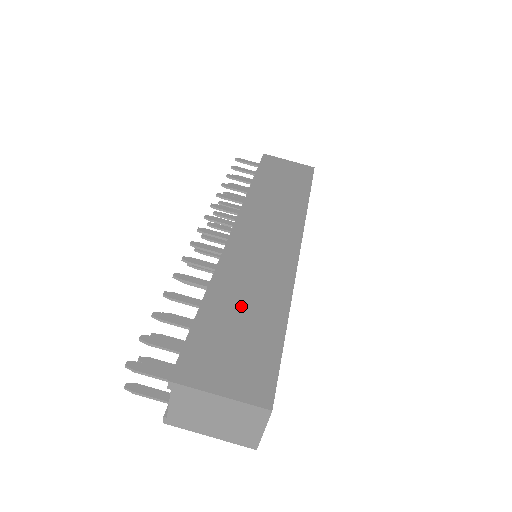
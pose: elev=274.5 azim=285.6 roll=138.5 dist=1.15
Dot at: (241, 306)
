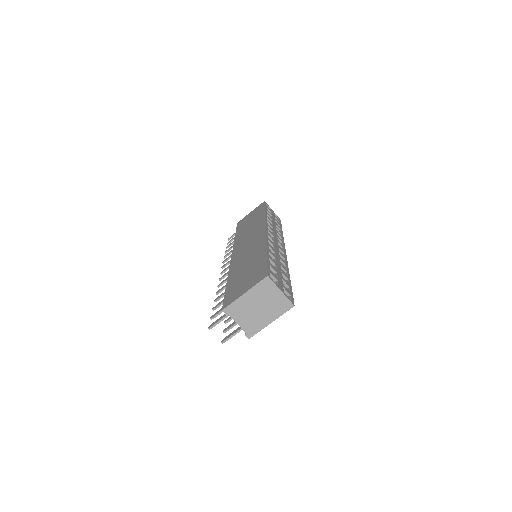
Dot at: (244, 268)
